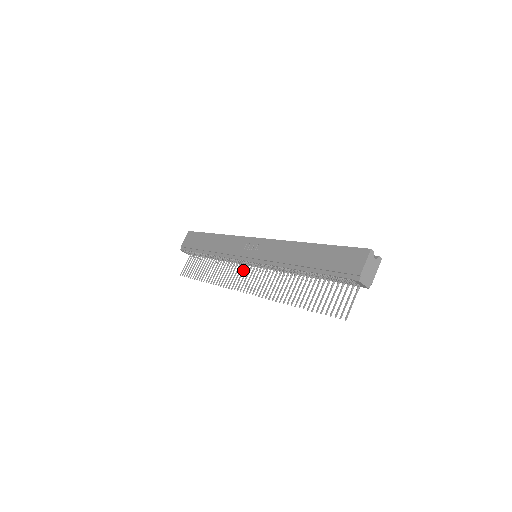
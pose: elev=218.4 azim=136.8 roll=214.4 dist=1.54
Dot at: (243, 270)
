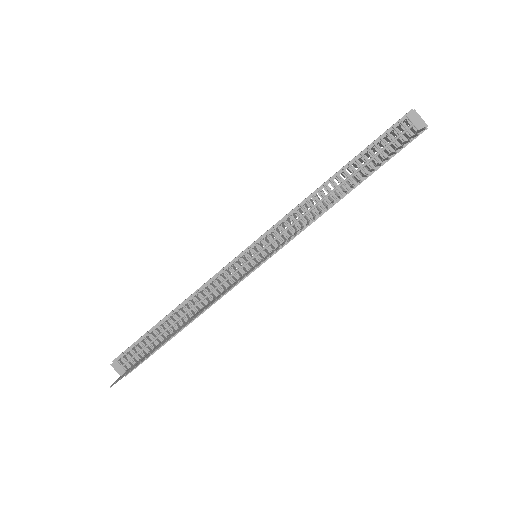
Dot at: (239, 277)
